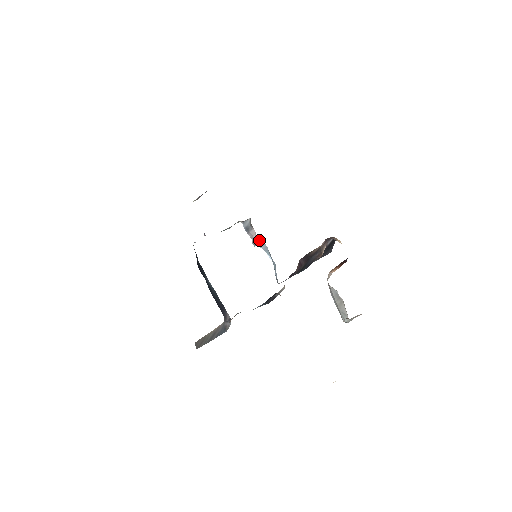
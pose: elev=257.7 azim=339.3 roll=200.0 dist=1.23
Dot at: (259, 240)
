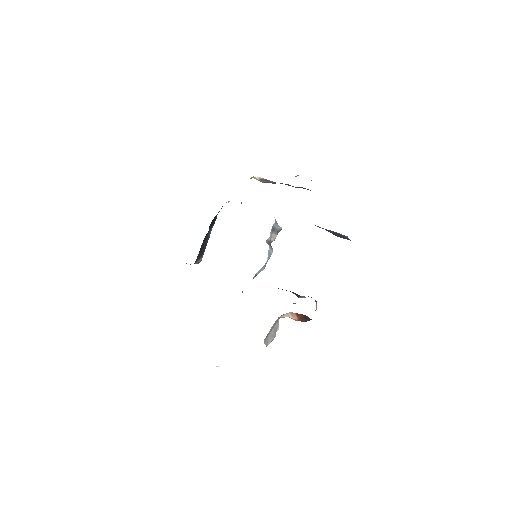
Dot at: occluded
